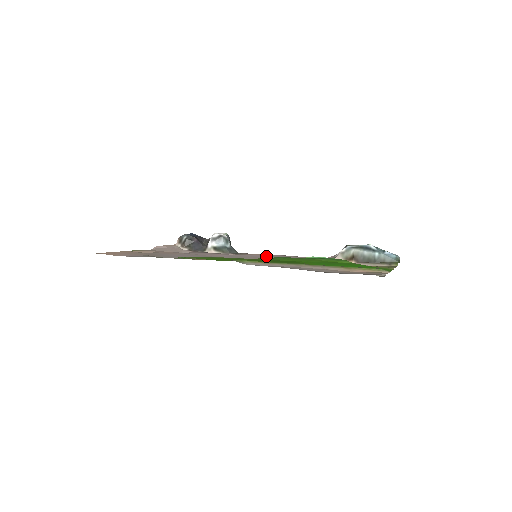
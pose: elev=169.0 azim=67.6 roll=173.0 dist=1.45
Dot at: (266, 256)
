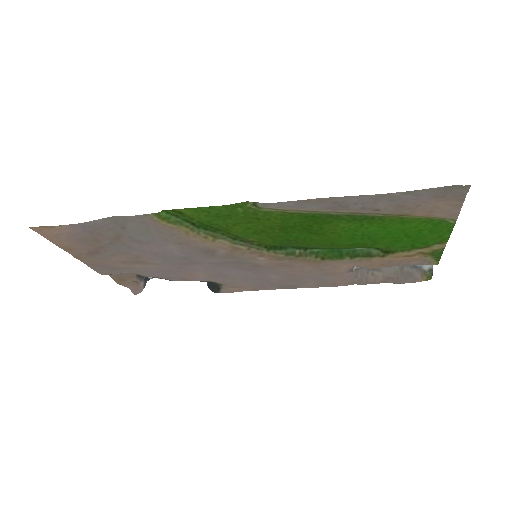
Dot at: (262, 276)
